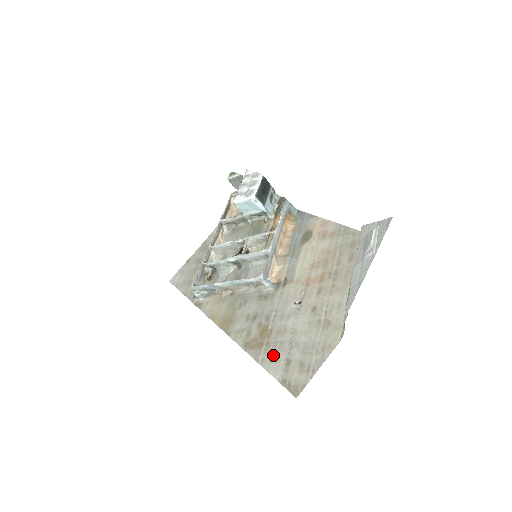
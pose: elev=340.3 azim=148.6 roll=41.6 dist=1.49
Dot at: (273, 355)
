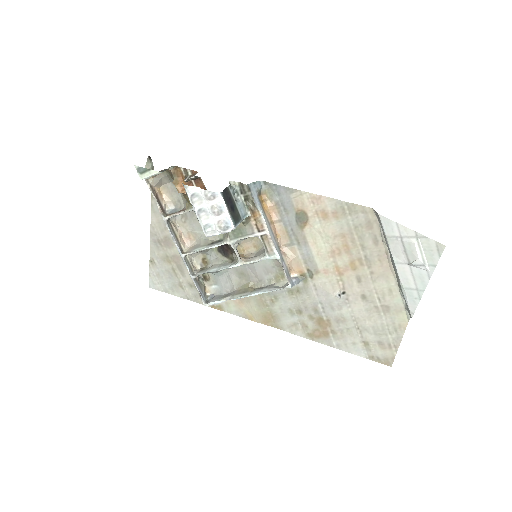
Dot at: (346, 341)
